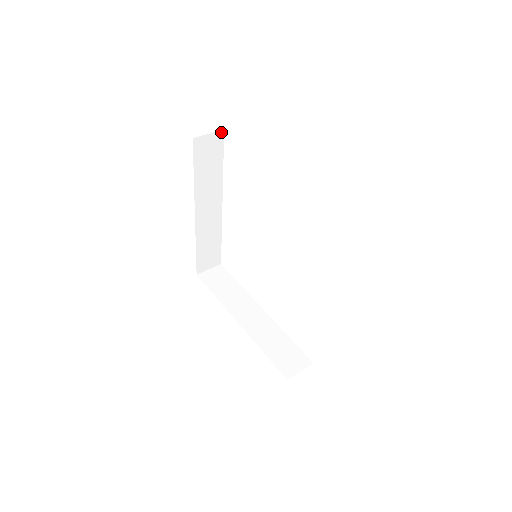
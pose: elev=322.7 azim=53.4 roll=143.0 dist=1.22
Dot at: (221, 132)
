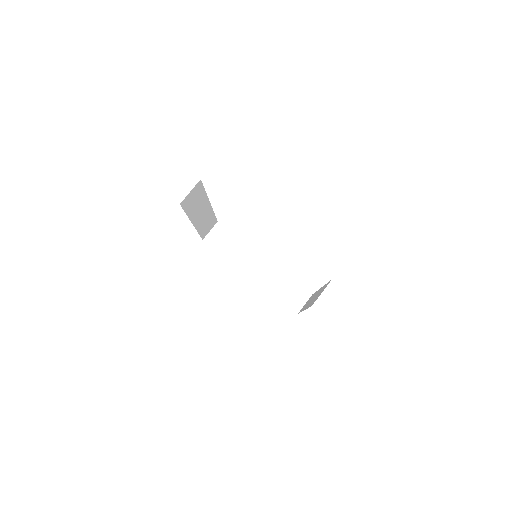
Dot at: (199, 182)
